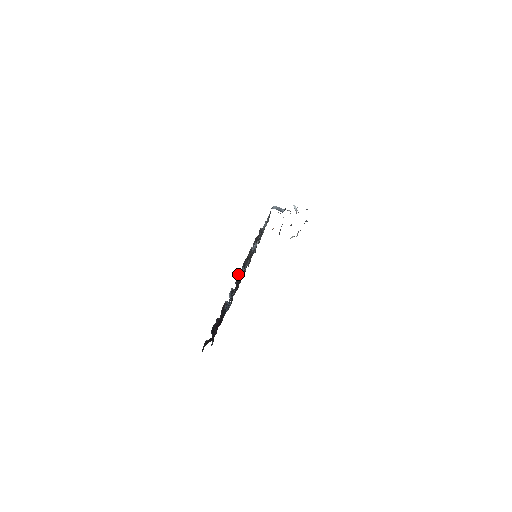
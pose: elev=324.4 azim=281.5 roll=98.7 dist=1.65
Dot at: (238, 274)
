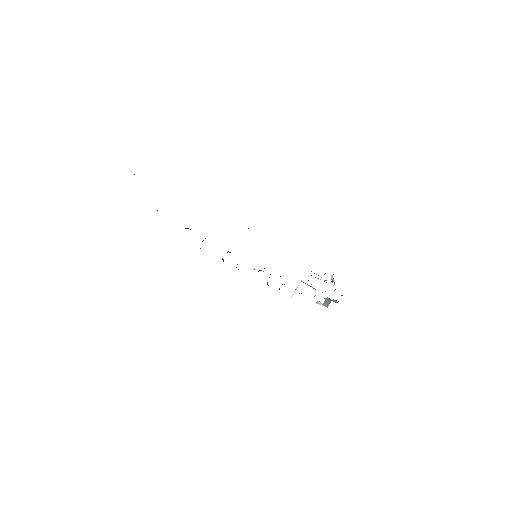
Dot at: occluded
